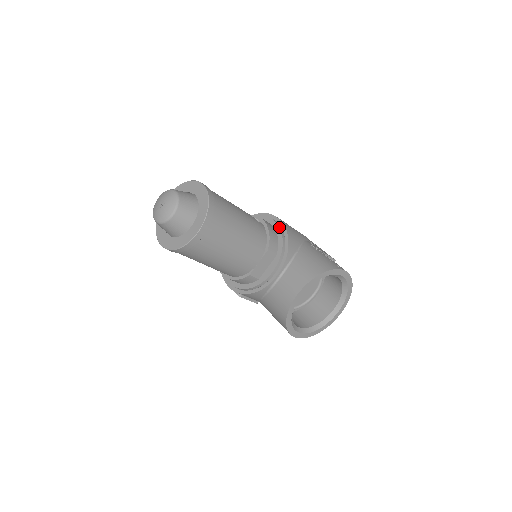
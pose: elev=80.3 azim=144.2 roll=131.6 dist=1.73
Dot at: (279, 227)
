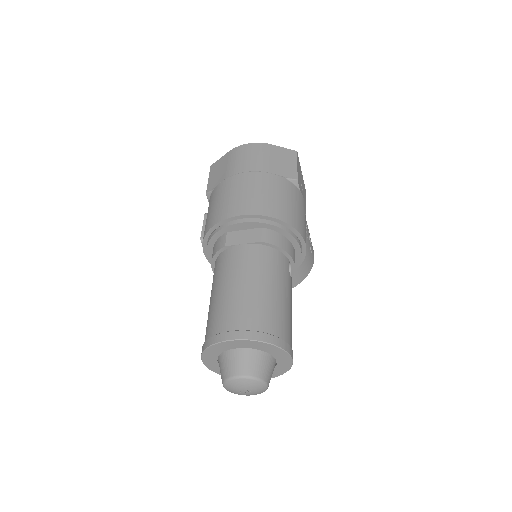
Dot at: occluded
